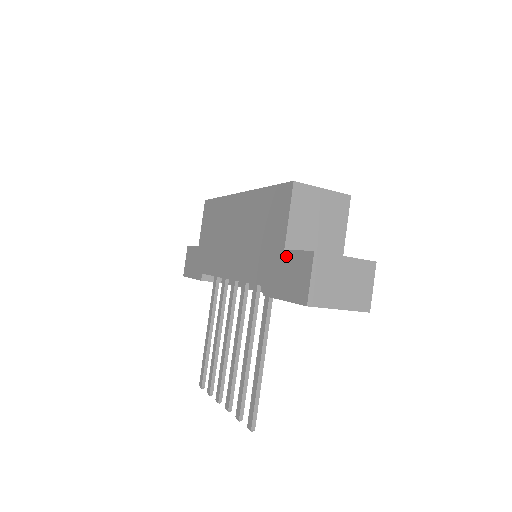
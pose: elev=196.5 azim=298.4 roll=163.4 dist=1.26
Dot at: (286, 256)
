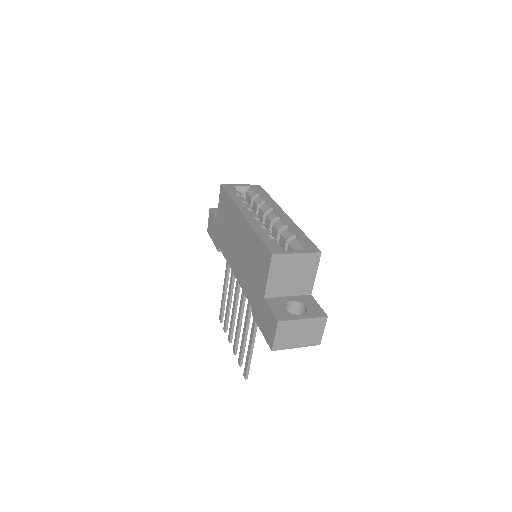
Dot at: (264, 304)
